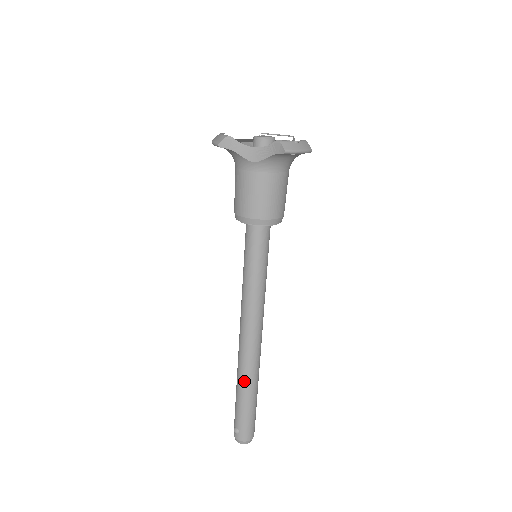
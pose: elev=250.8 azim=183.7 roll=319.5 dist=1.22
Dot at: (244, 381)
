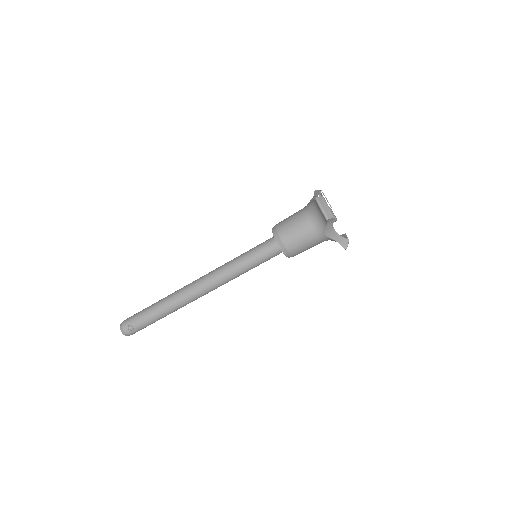
Dot at: (172, 309)
